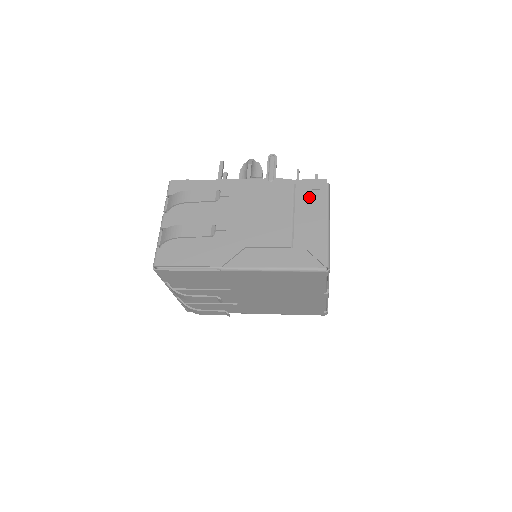
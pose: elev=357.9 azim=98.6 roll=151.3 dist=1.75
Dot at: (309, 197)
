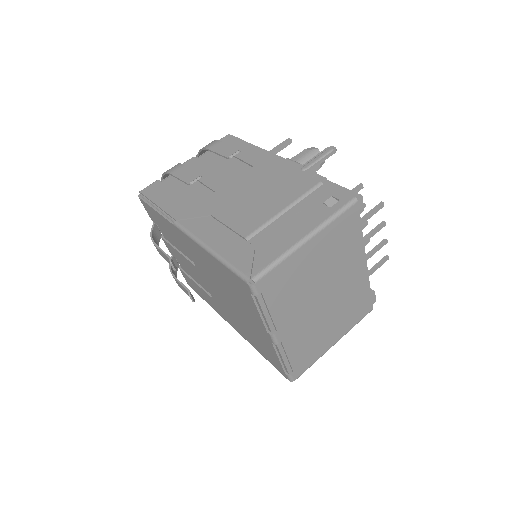
Dot at: (319, 201)
